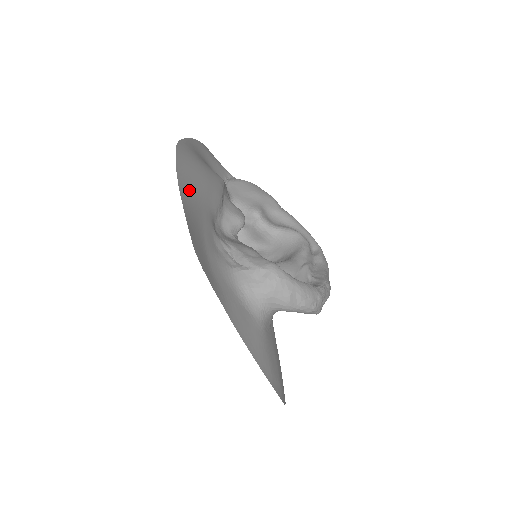
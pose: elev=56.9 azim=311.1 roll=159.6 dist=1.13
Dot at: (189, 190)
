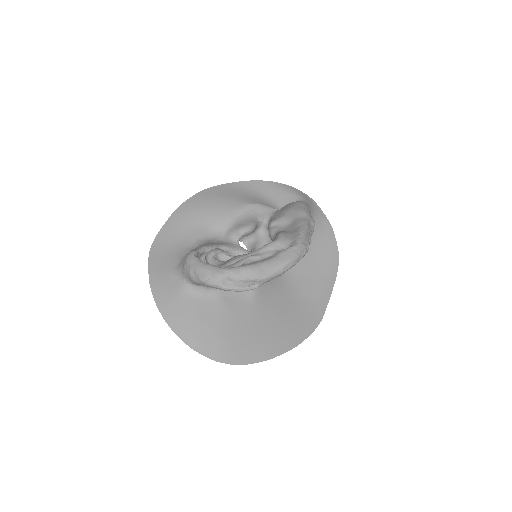
Dot at: (186, 213)
